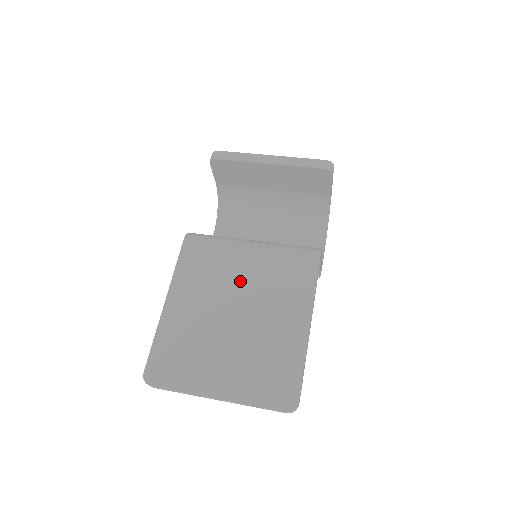
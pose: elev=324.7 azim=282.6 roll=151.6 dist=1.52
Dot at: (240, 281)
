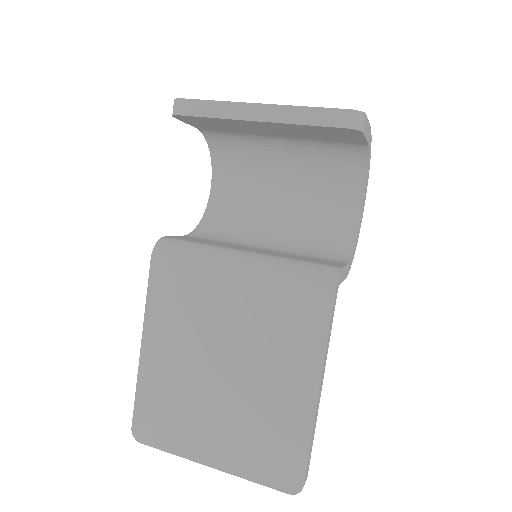
Dot at: (227, 323)
